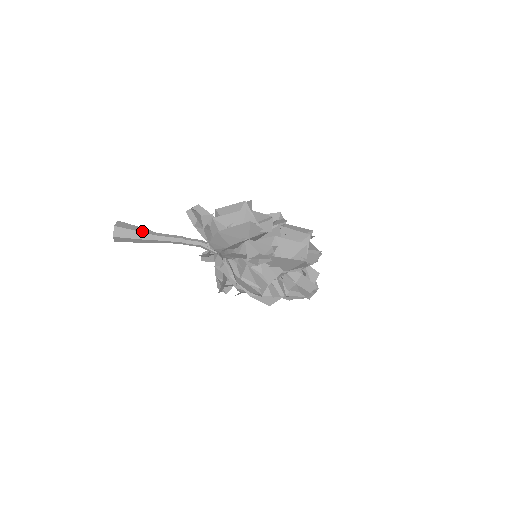
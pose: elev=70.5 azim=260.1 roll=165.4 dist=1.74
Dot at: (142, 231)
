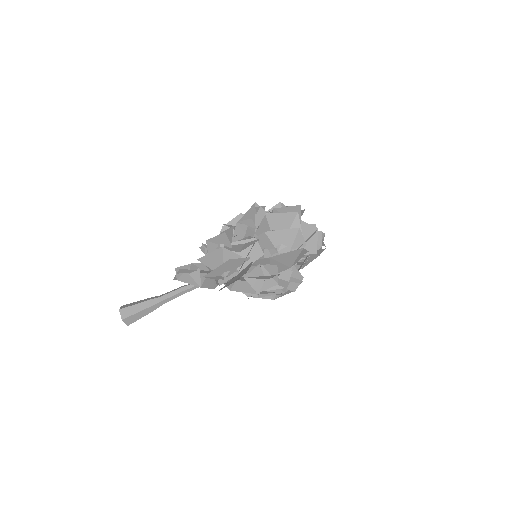
Dot at: (147, 307)
